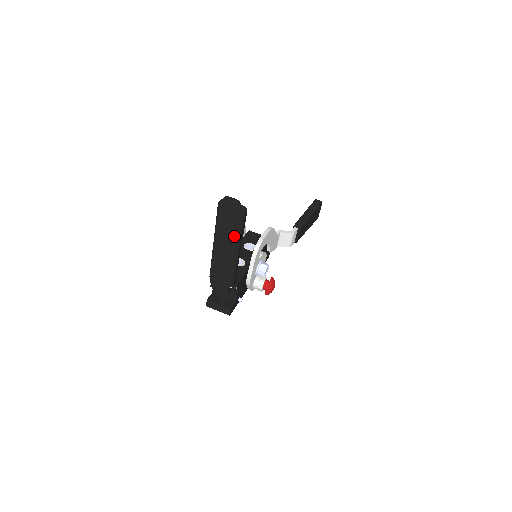
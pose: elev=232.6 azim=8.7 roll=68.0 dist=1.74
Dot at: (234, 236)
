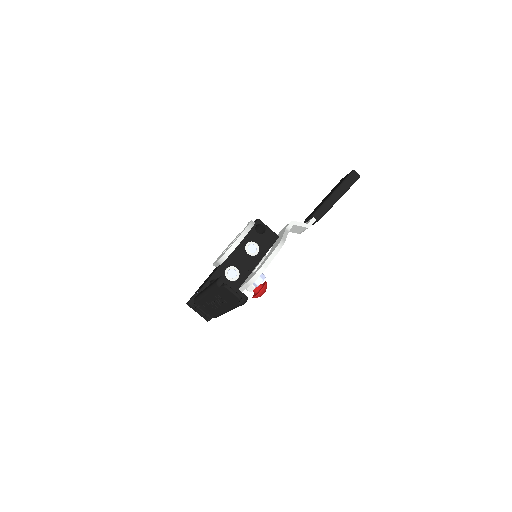
Dot at: (227, 306)
